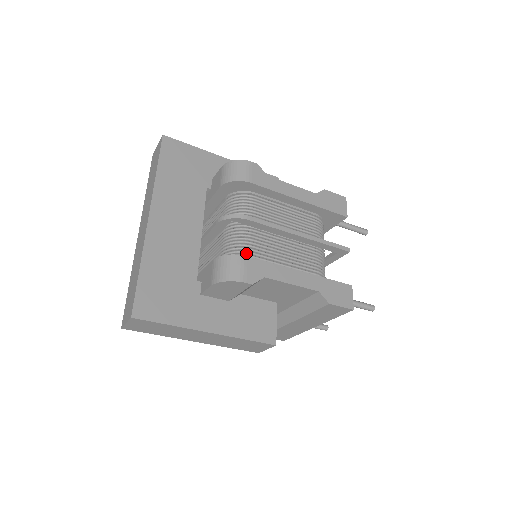
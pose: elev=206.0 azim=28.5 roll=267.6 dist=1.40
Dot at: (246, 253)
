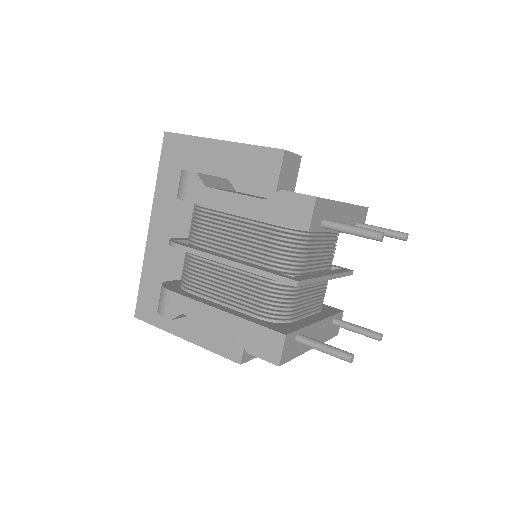
Dot at: (187, 279)
